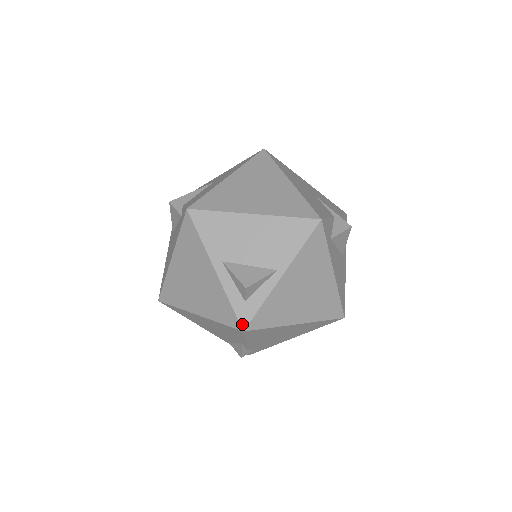
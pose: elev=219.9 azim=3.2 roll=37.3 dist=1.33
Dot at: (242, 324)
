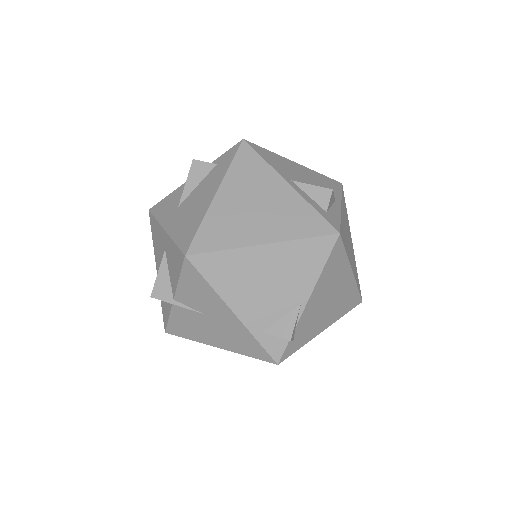
Dot at: (335, 227)
